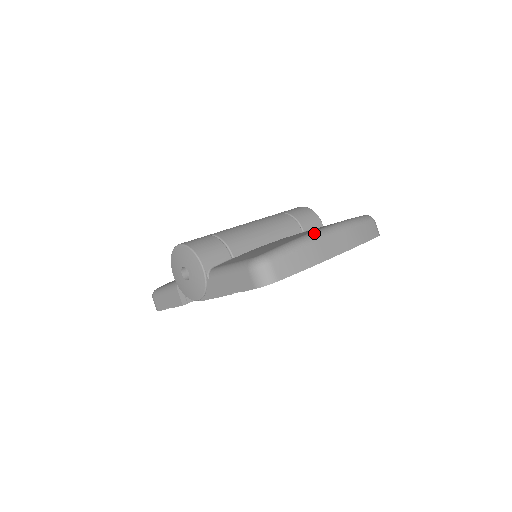
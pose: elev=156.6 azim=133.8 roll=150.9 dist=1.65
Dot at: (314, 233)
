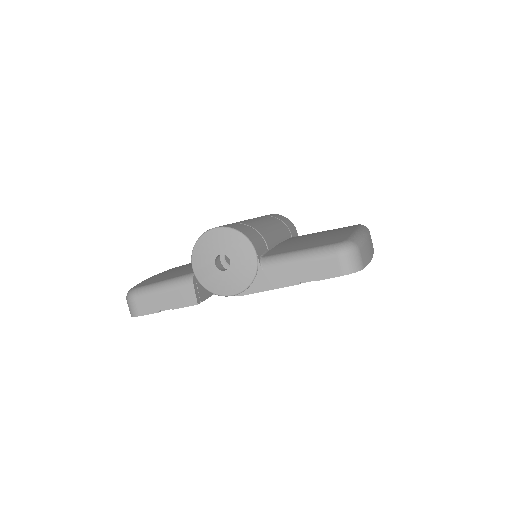
Dot at: (362, 229)
